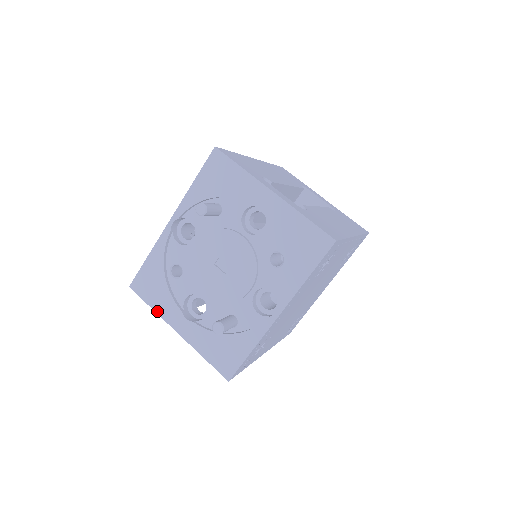
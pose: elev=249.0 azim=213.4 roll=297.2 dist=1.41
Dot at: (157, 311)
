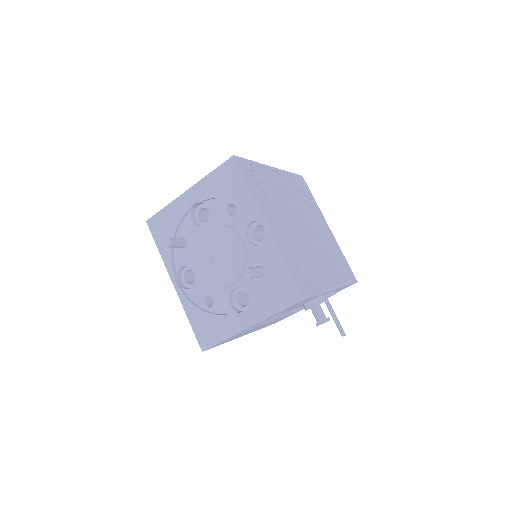
Dot at: (228, 336)
